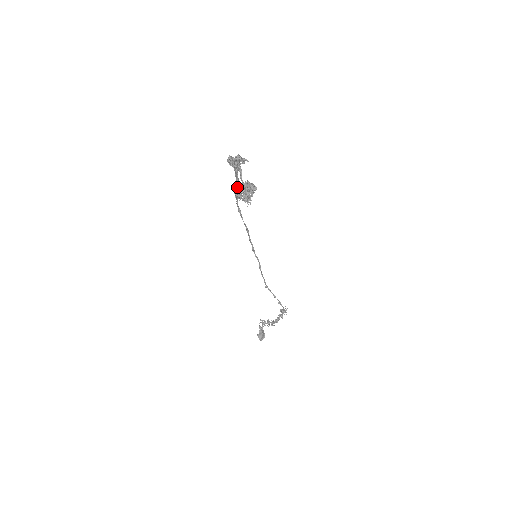
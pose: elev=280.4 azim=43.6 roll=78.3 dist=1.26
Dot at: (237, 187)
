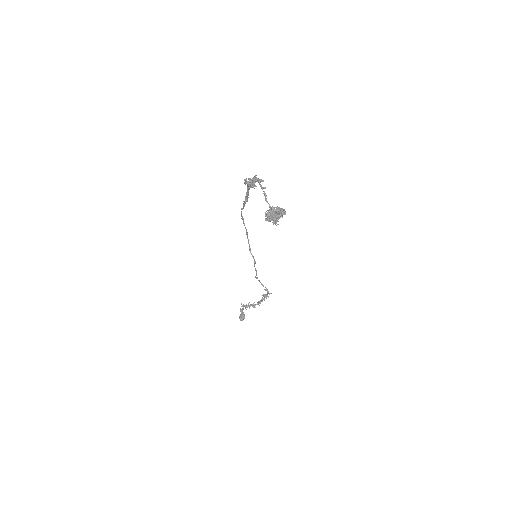
Dot at: (268, 212)
